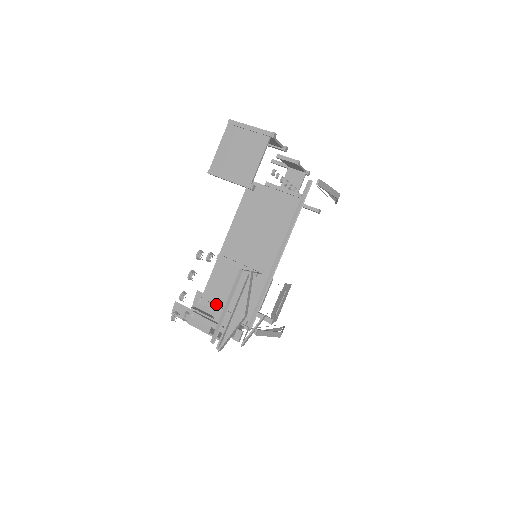
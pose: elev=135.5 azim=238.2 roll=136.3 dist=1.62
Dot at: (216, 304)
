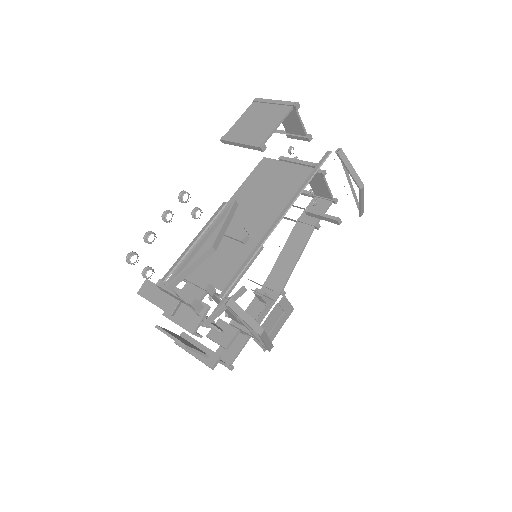
Dot at: occluded
